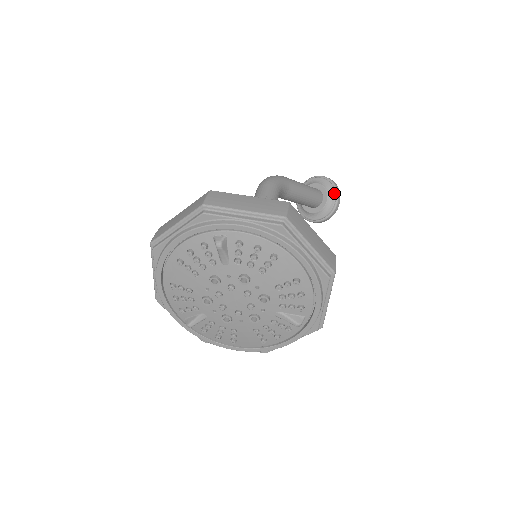
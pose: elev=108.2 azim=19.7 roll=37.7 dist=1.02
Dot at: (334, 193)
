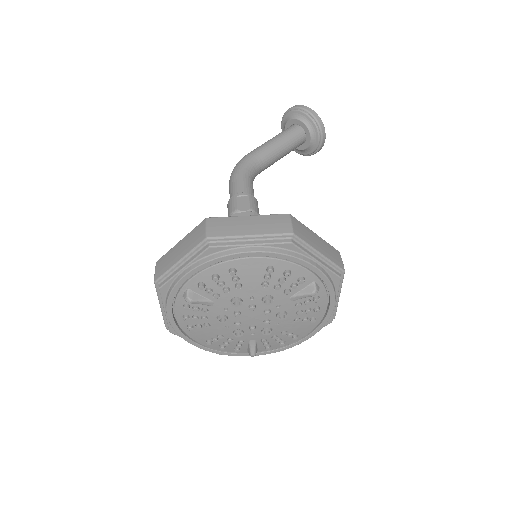
Dot at: (306, 115)
